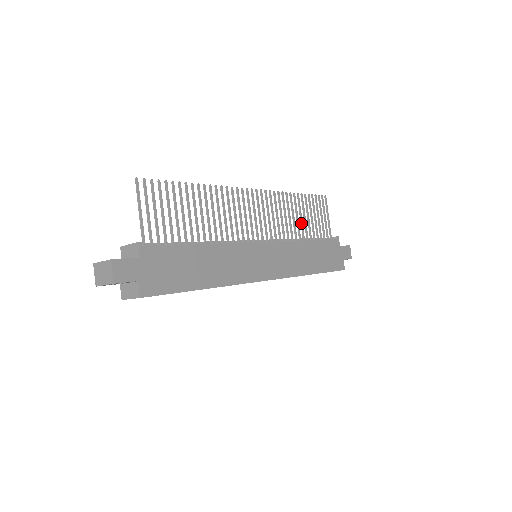
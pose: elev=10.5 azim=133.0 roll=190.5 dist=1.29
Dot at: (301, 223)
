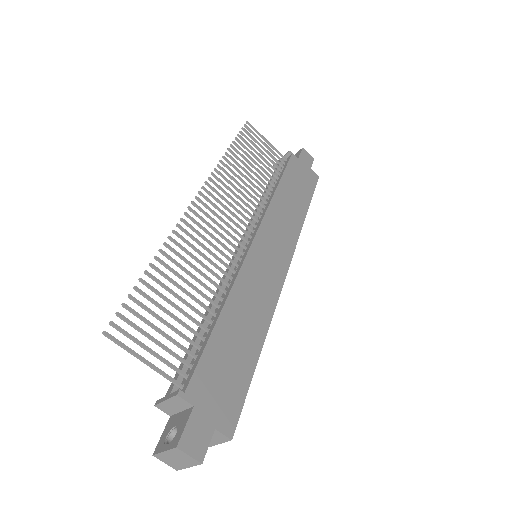
Dot at: (256, 176)
